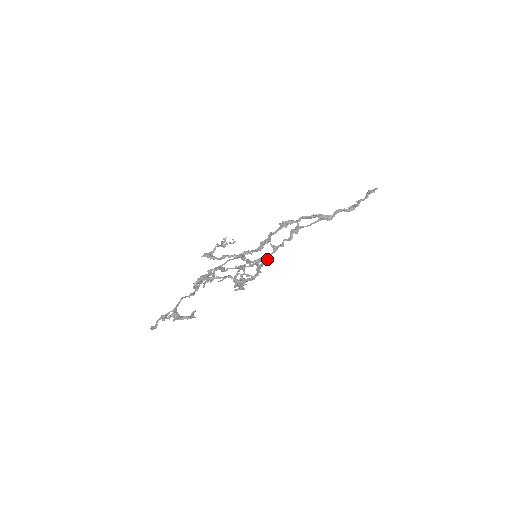
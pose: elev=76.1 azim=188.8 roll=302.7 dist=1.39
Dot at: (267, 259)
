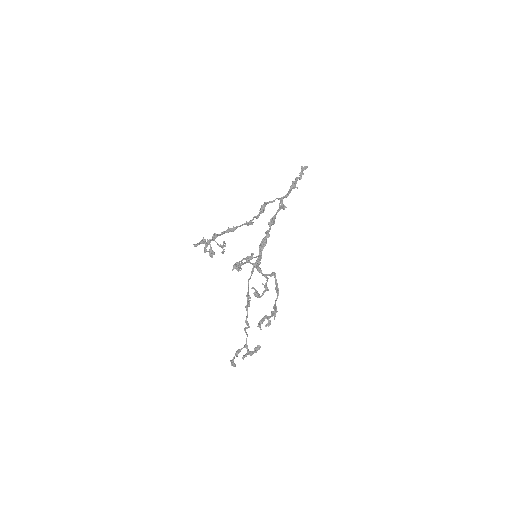
Dot at: occluded
